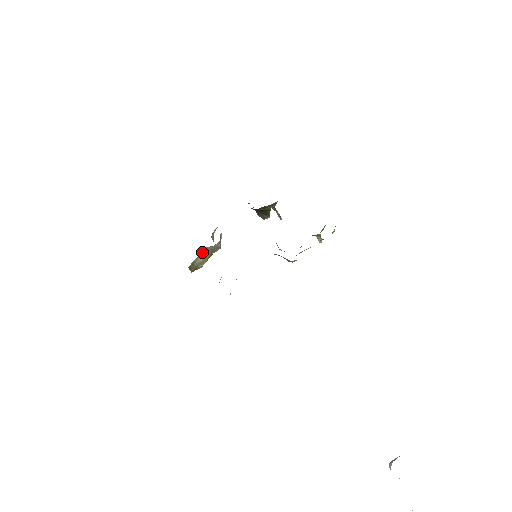
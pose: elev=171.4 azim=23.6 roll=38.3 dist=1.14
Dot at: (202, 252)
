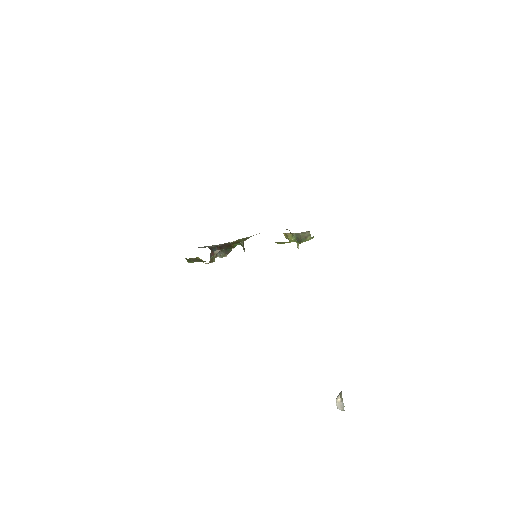
Dot at: occluded
